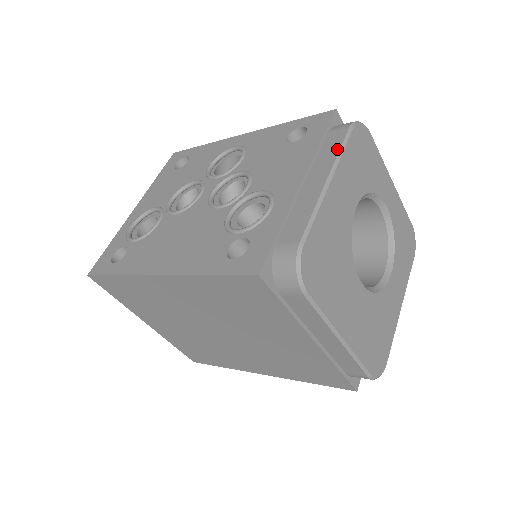
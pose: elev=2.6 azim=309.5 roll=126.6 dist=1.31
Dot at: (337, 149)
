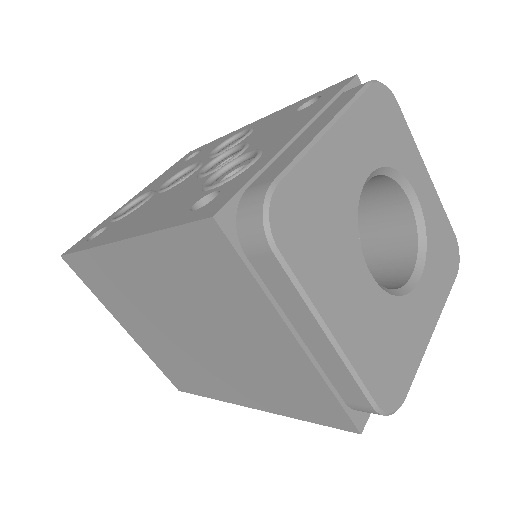
Dot at: (347, 101)
